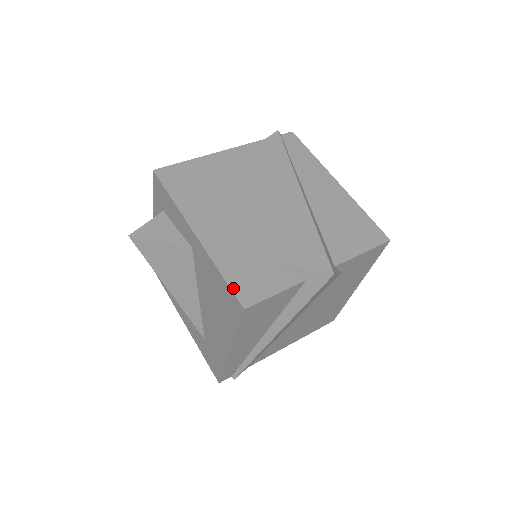
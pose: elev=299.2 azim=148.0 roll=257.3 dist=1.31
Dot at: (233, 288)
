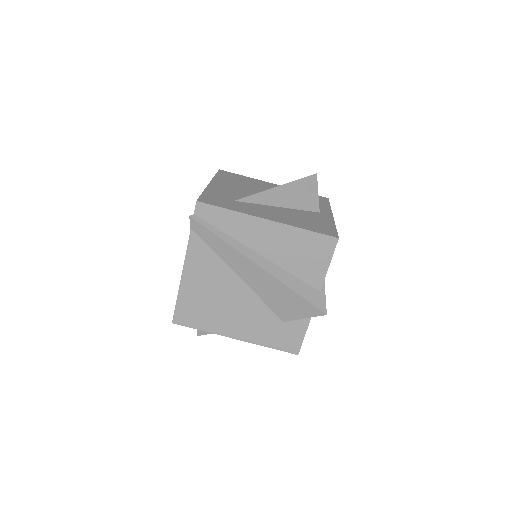
Dot at: (283, 350)
